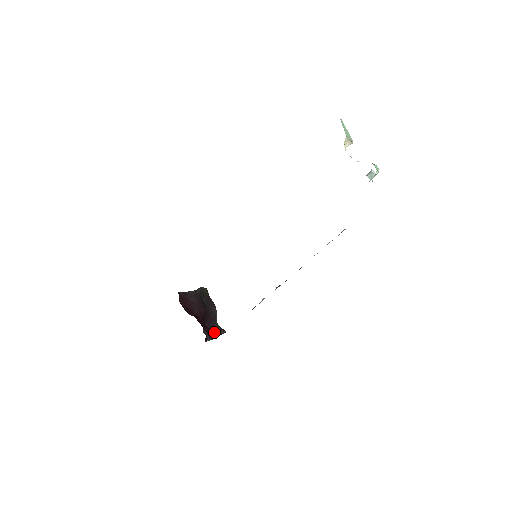
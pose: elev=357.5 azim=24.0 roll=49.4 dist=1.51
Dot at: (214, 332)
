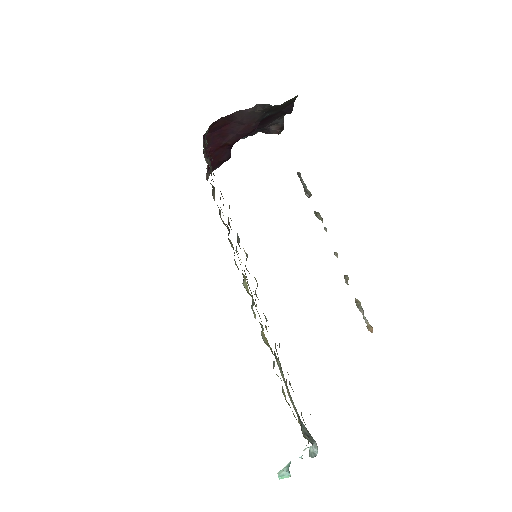
Dot at: (263, 128)
